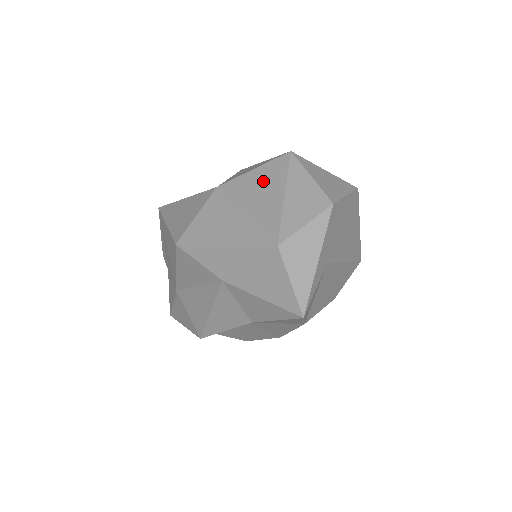
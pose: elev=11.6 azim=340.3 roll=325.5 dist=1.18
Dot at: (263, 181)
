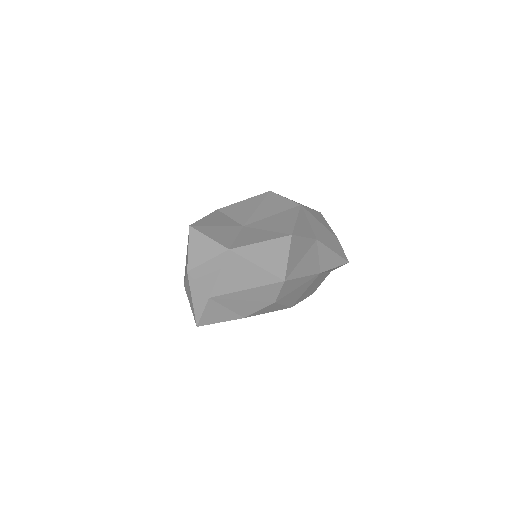
Dot at: occluded
